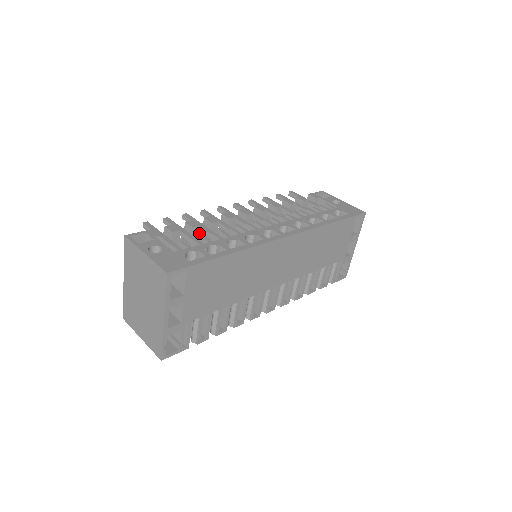
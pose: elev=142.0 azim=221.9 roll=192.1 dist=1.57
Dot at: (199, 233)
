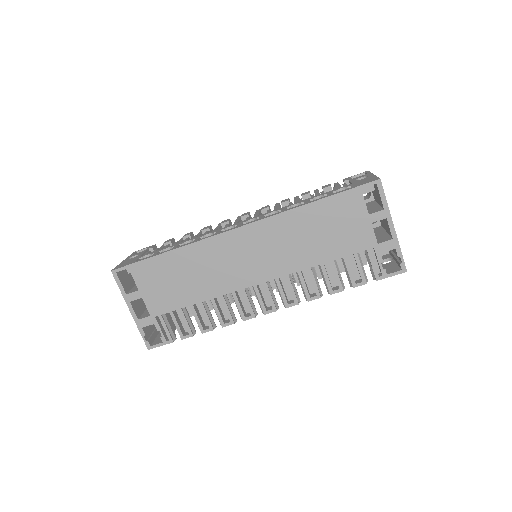
Dot at: occluded
